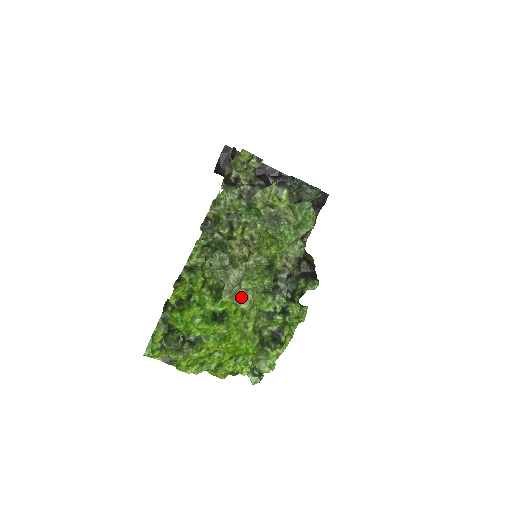
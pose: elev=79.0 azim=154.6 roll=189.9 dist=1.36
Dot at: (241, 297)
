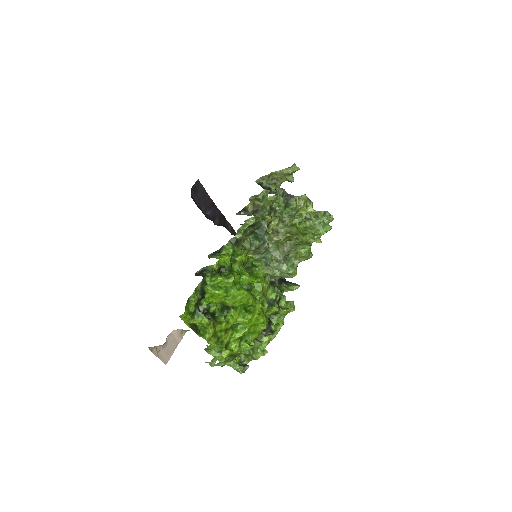
Dot at: (290, 265)
